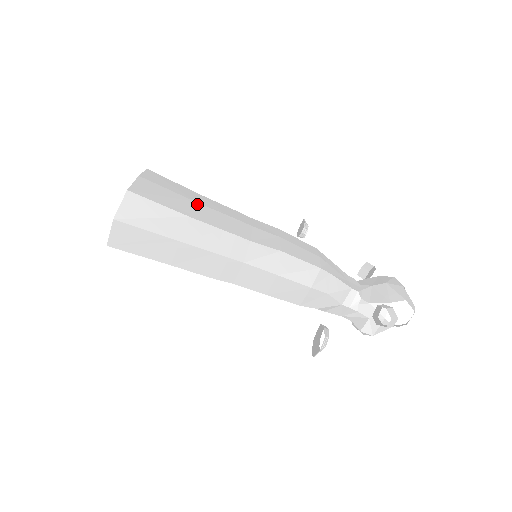
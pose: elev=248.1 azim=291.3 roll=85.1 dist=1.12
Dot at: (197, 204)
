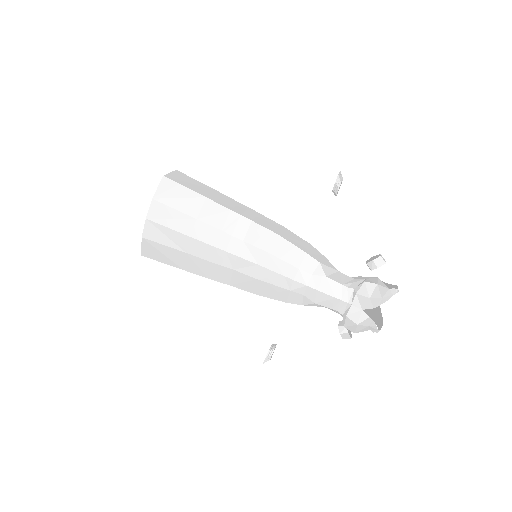
Dot at: occluded
